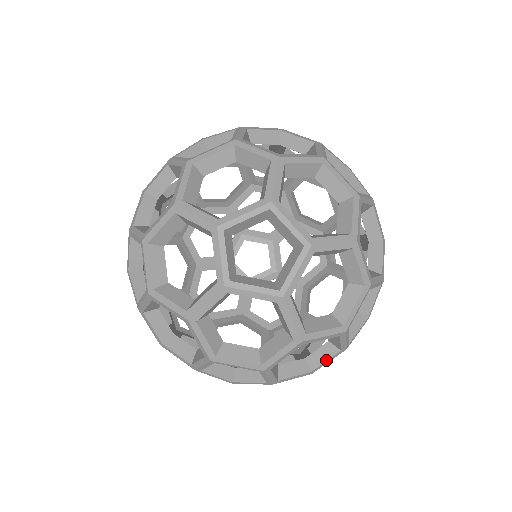
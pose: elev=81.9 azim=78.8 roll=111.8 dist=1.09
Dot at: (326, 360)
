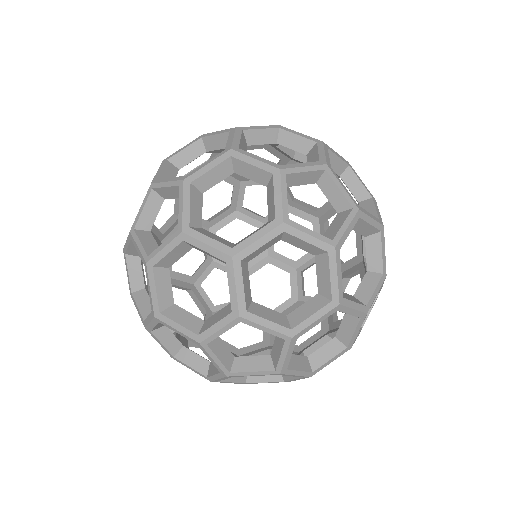
Dot at: (214, 374)
